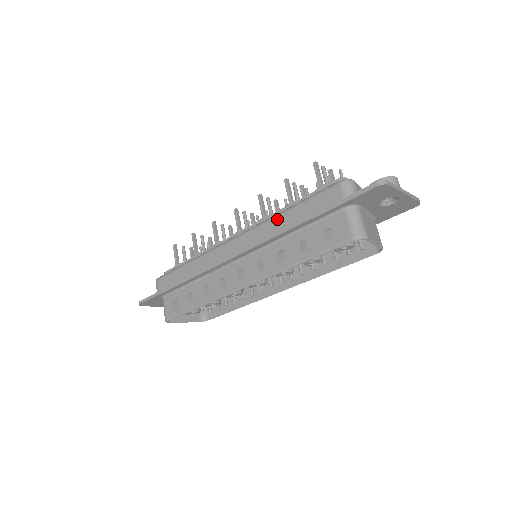
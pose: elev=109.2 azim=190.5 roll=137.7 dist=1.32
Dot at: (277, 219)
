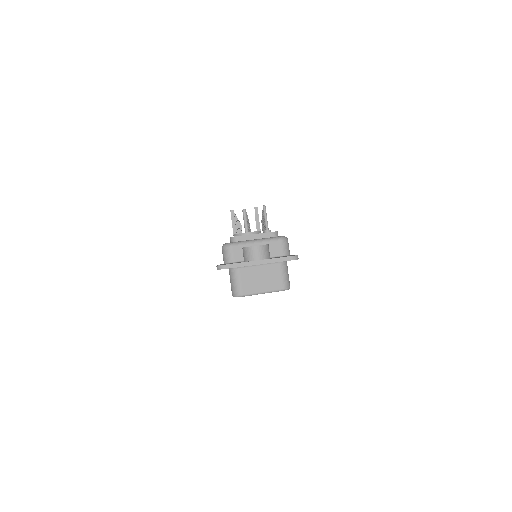
Dot at: occluded
